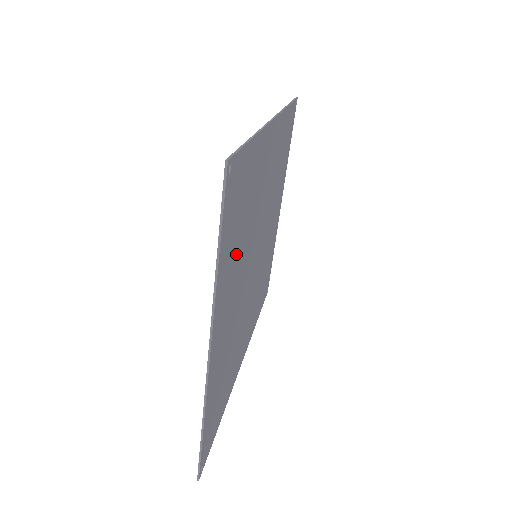
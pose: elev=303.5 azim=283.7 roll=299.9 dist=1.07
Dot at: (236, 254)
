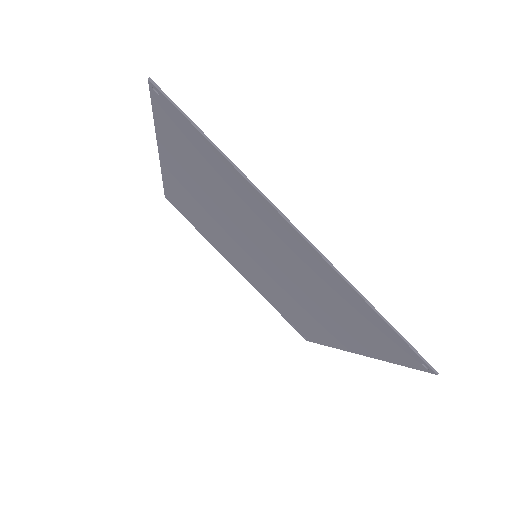
Dot at: (231, 192)
